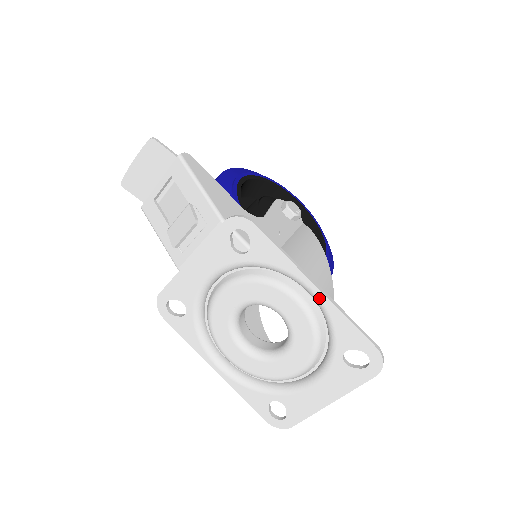
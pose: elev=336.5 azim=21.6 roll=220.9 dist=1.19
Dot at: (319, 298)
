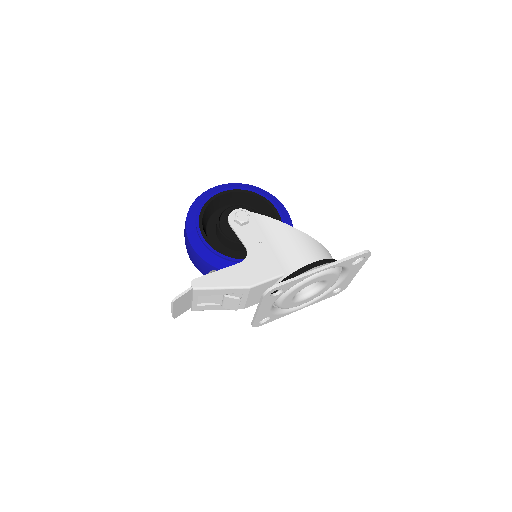
Dot at: occluded
